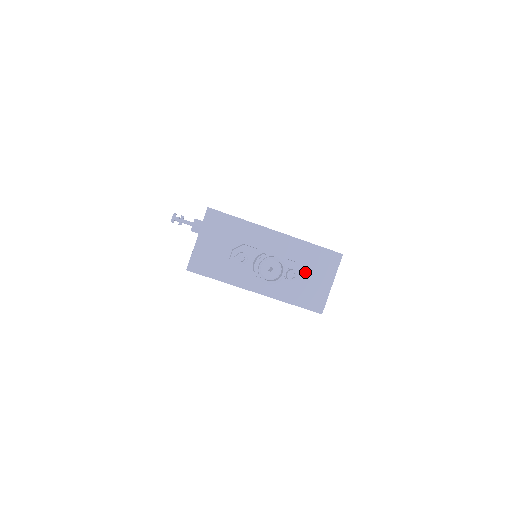
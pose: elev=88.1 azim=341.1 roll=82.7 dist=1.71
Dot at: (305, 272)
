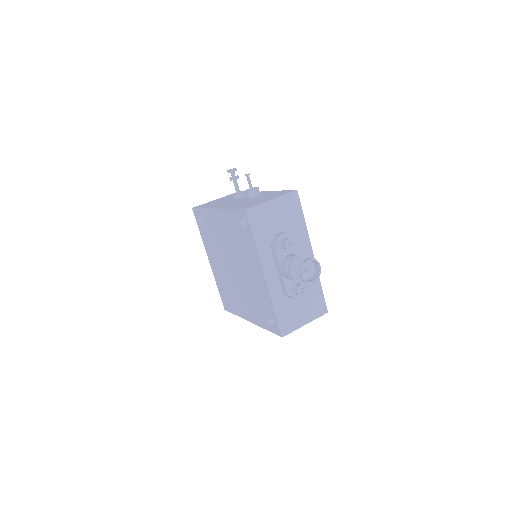
Dot at: (301, 298)
